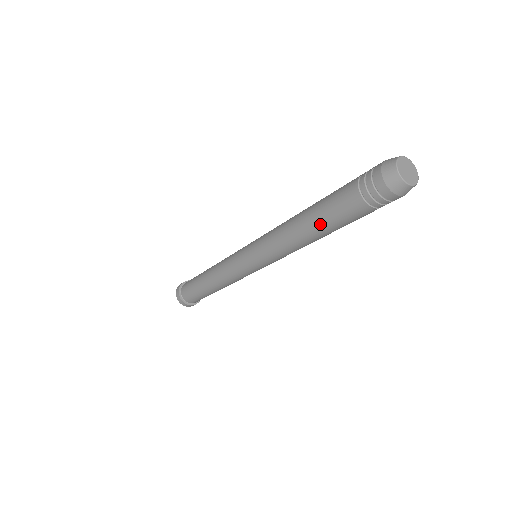
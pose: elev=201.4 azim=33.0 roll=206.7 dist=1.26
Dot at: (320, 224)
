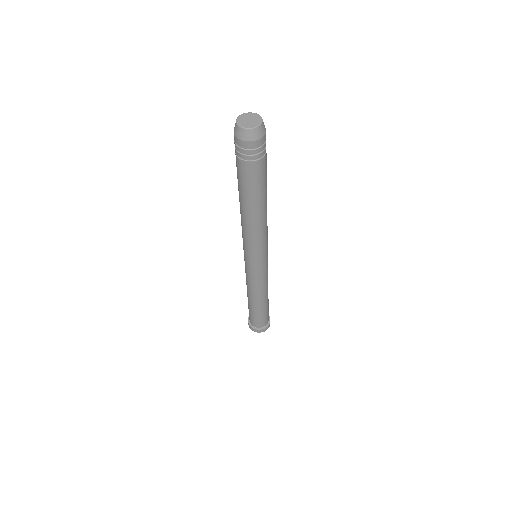
Dot at: (248, 199)
